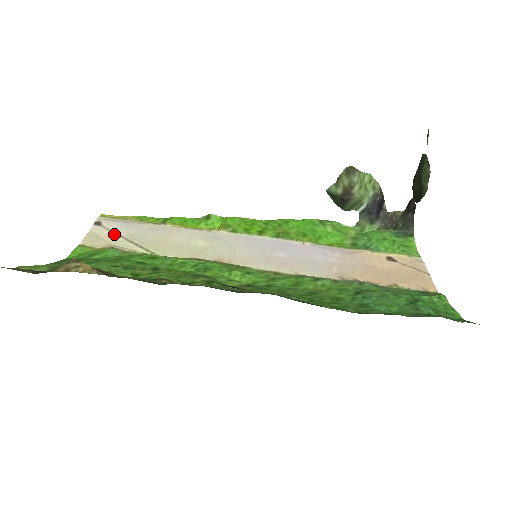
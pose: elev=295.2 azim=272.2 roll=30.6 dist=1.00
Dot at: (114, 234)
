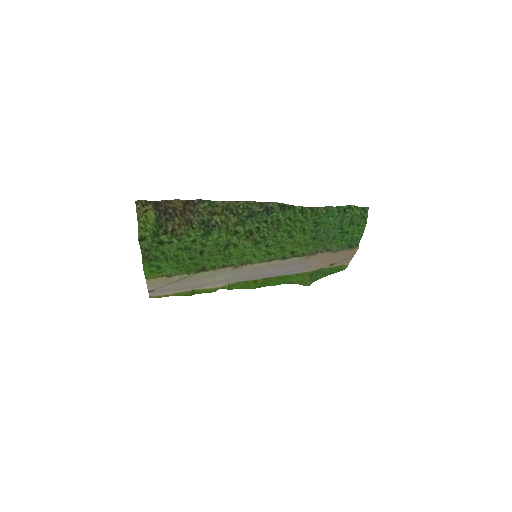
Dot at: (164, 285)
